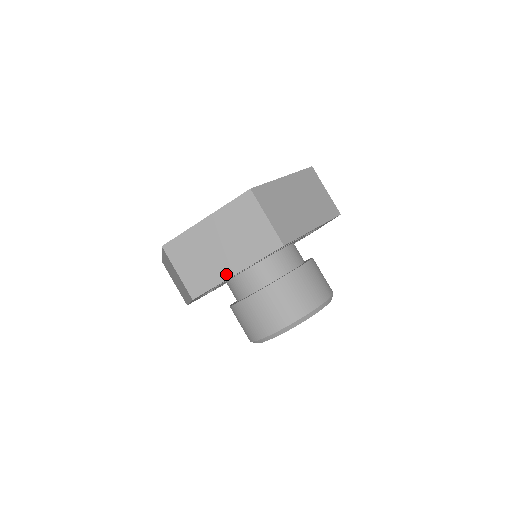
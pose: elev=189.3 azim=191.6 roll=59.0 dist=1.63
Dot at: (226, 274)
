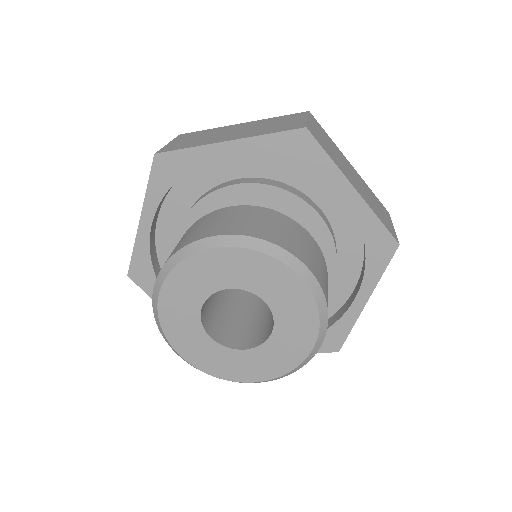
Dot at: (140, 227)
